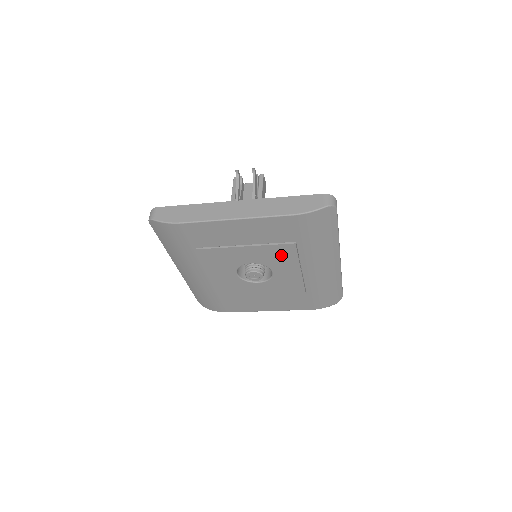
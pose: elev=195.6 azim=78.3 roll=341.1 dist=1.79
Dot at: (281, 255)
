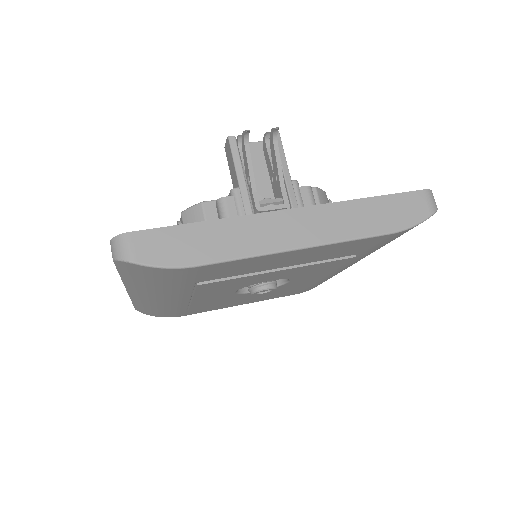
Dot at: (321, 268)
